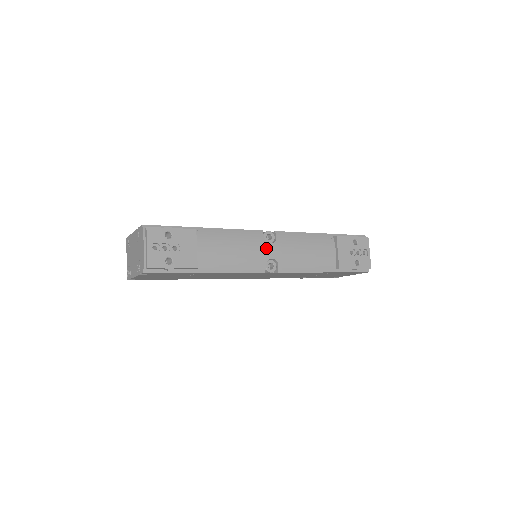
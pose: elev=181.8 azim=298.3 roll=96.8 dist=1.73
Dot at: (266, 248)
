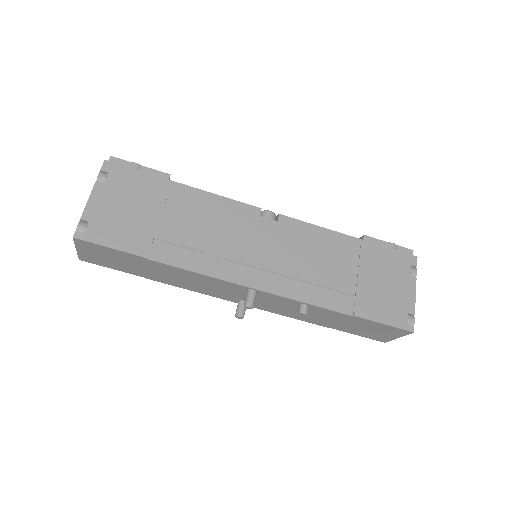
Dot at: occluded
